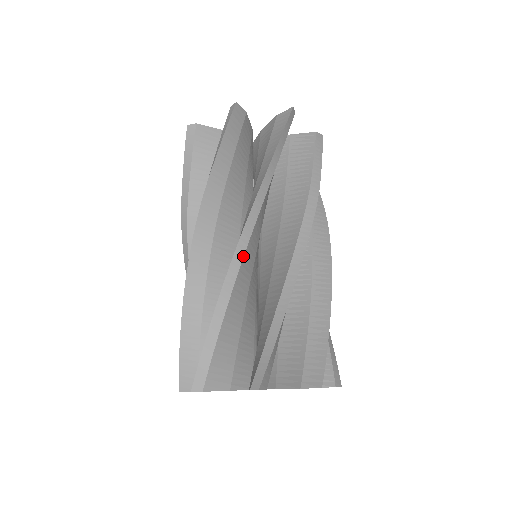
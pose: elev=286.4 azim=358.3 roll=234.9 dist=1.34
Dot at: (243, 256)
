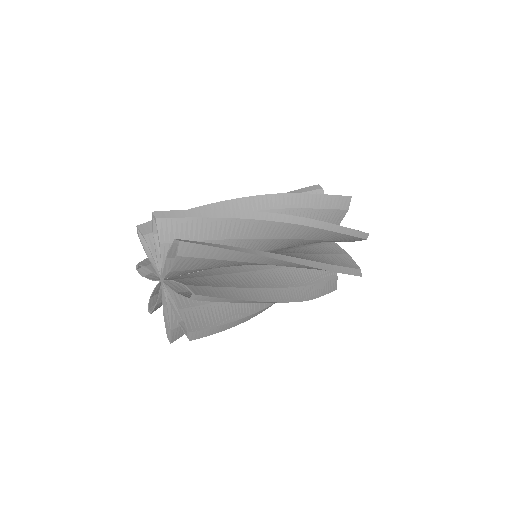
Dot at: occluded
